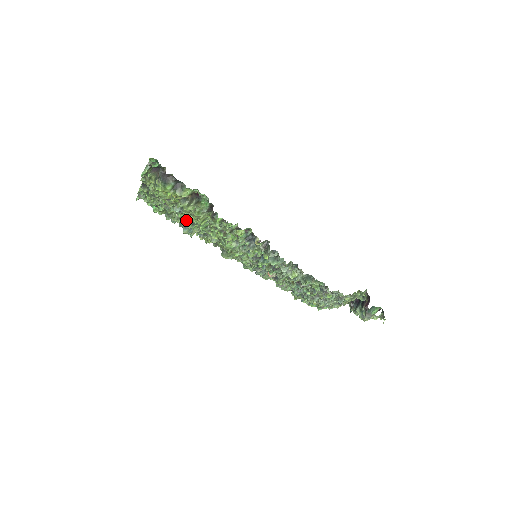
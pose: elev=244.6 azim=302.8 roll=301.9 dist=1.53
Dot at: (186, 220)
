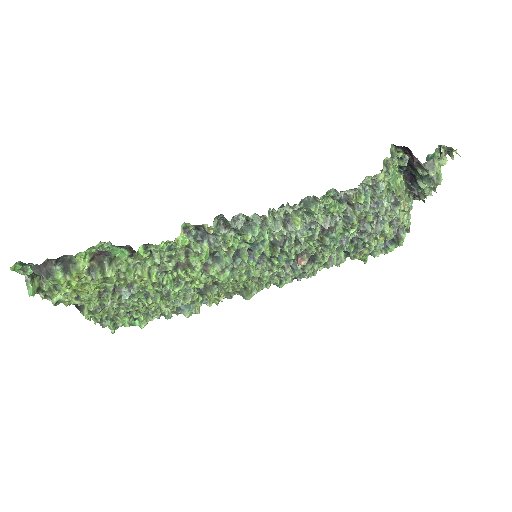
Dot at: (163, 300)
